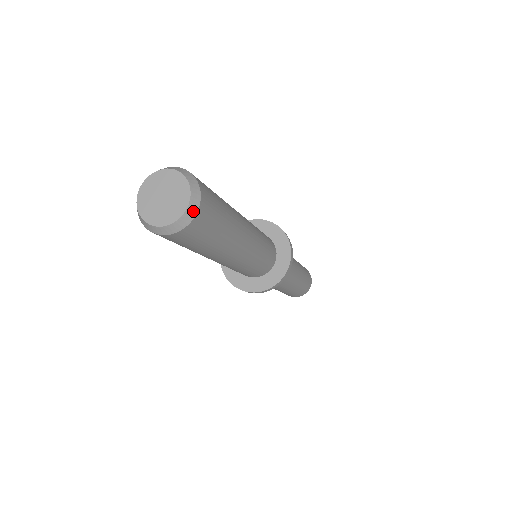
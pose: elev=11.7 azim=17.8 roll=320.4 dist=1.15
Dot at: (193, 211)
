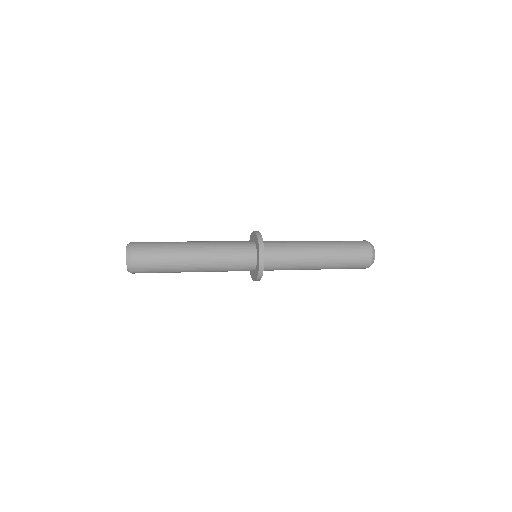
Dot at: (130, 271)
